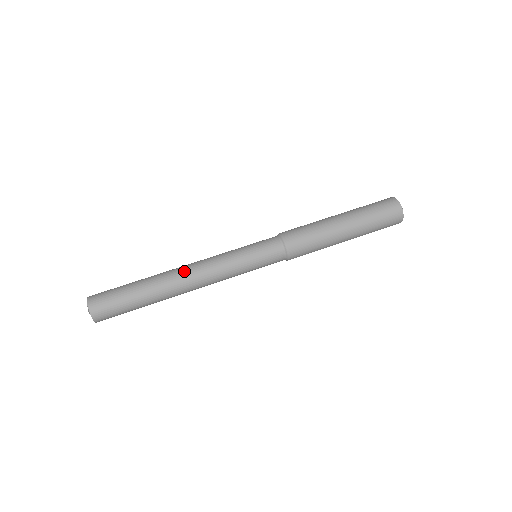
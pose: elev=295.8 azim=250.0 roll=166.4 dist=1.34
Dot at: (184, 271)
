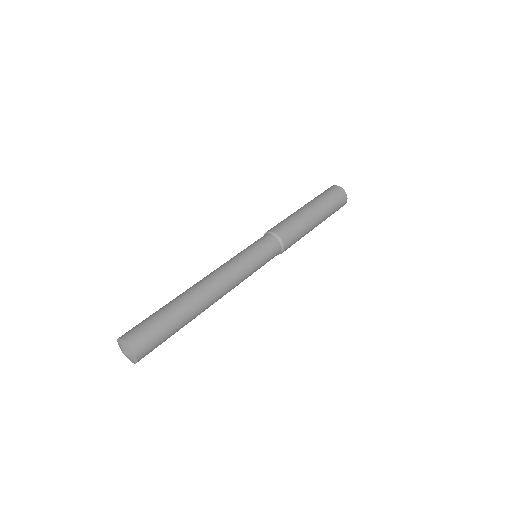
Dot at: (206, 282)
